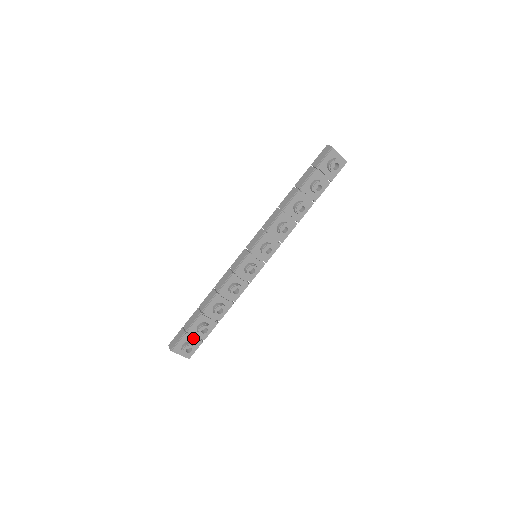
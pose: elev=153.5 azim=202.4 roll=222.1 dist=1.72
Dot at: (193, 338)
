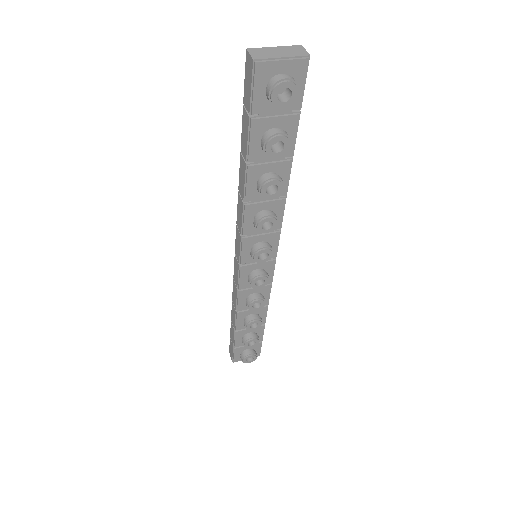
Dot at: occluded
